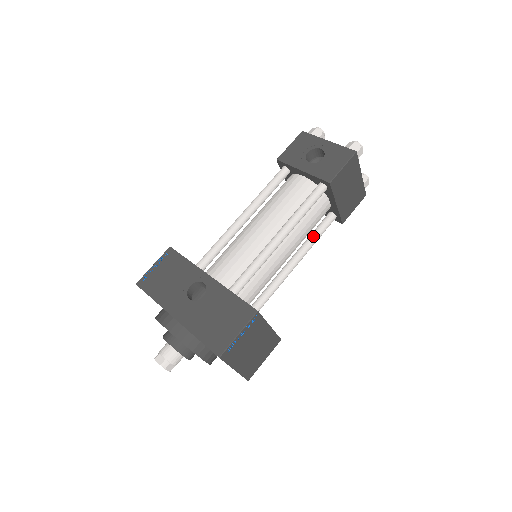
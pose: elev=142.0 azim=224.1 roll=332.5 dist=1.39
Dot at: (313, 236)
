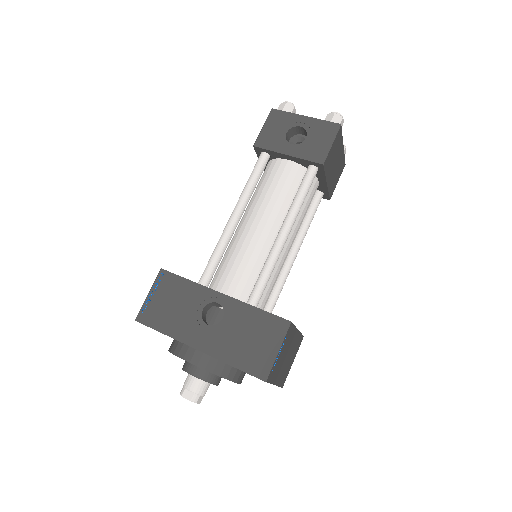
Dot at: (306, 220)
